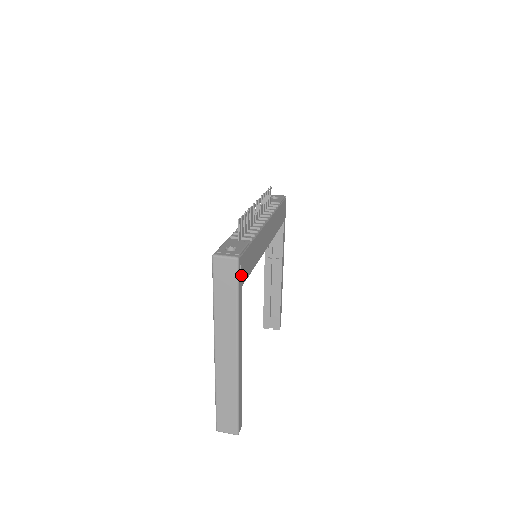
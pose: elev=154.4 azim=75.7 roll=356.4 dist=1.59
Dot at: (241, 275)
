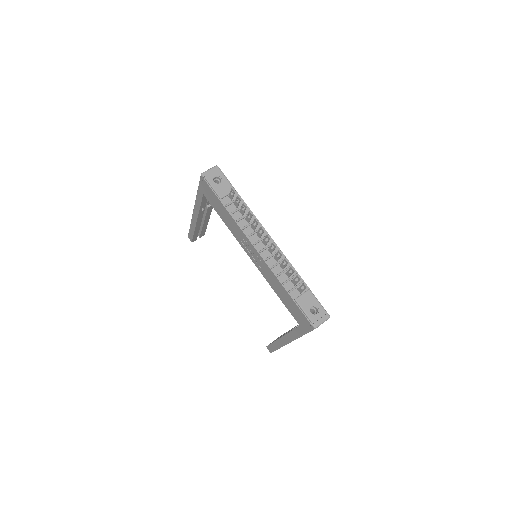
Dot at: occluded
